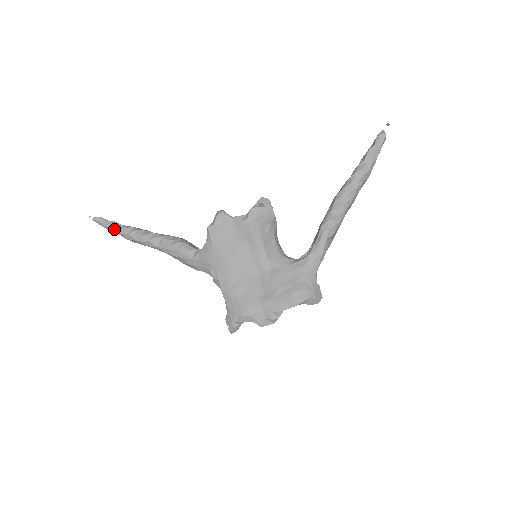
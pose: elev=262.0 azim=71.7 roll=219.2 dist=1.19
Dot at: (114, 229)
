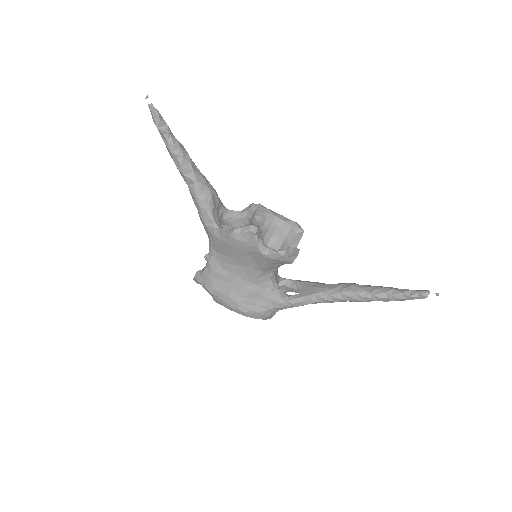
Dot at: (161, 134)
